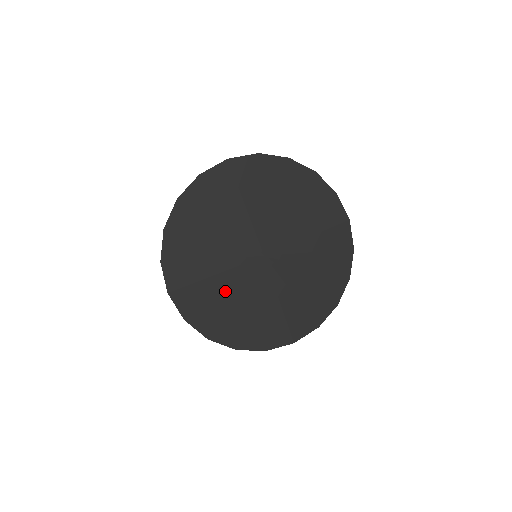
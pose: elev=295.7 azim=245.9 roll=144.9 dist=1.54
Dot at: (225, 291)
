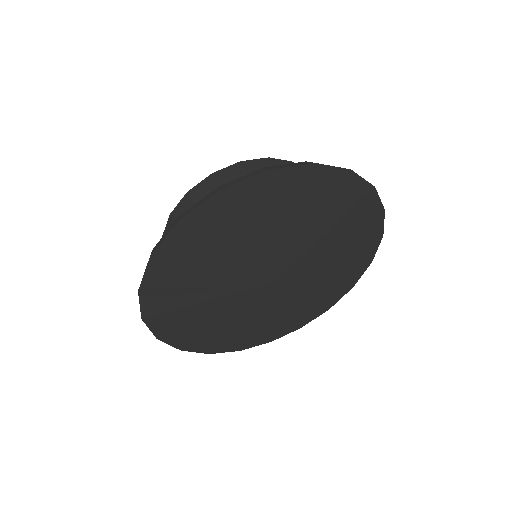
Dot at: (215, 313)
